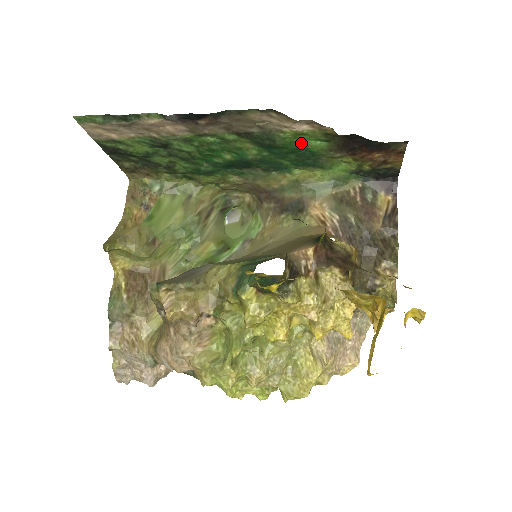
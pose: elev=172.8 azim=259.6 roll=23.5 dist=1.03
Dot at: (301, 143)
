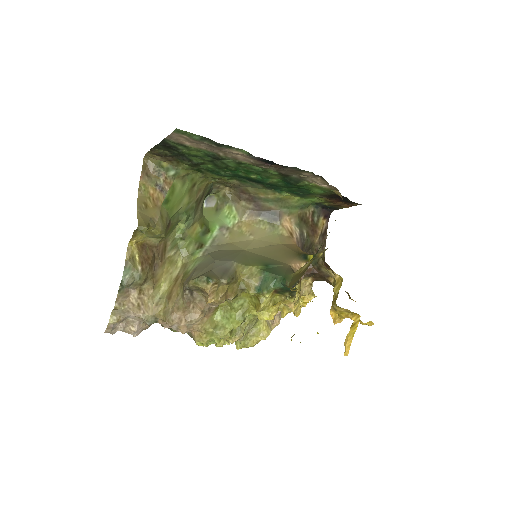
Dot at: (310, 188)
